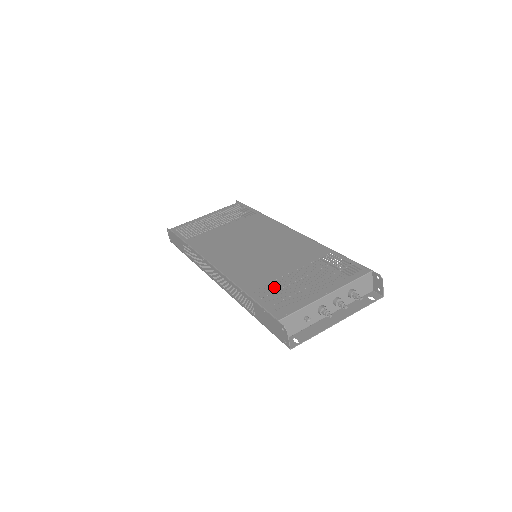
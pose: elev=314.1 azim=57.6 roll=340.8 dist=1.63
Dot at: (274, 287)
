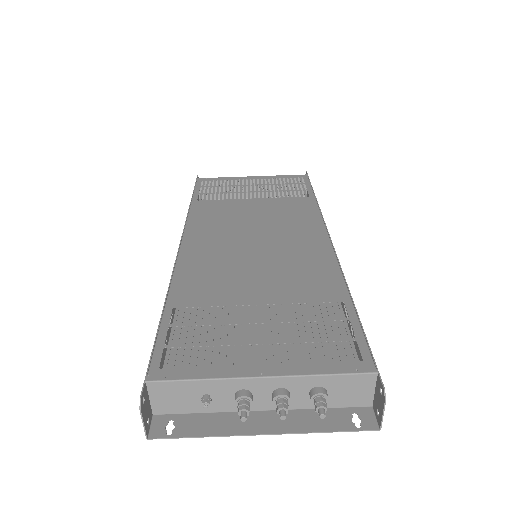
Dot at: (206, 317)
